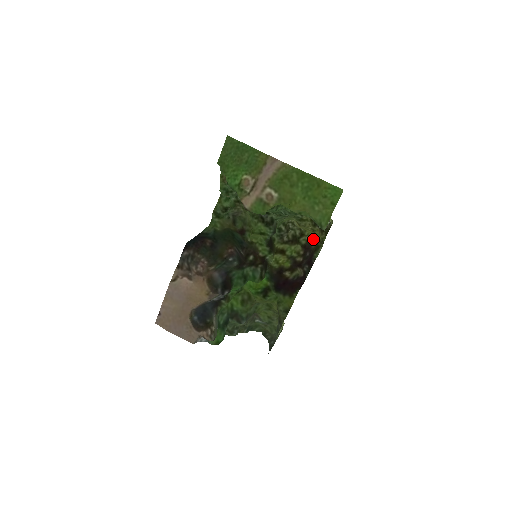
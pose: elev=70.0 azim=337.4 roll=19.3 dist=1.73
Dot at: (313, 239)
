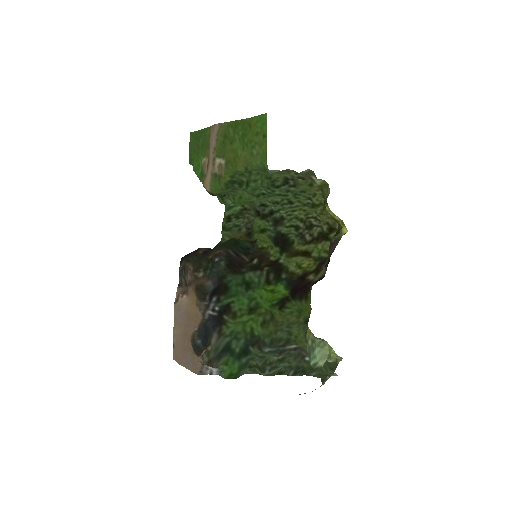
Dot at: occluded
